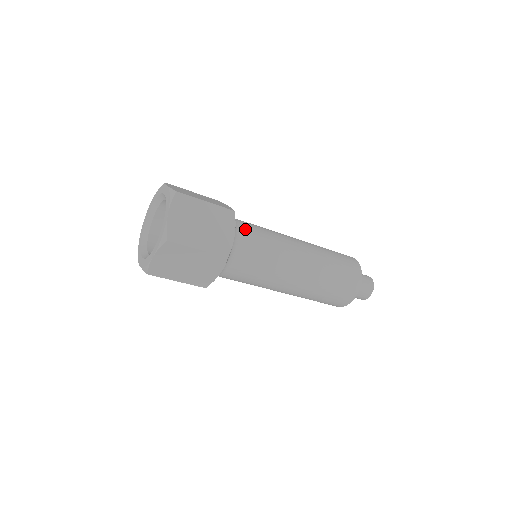
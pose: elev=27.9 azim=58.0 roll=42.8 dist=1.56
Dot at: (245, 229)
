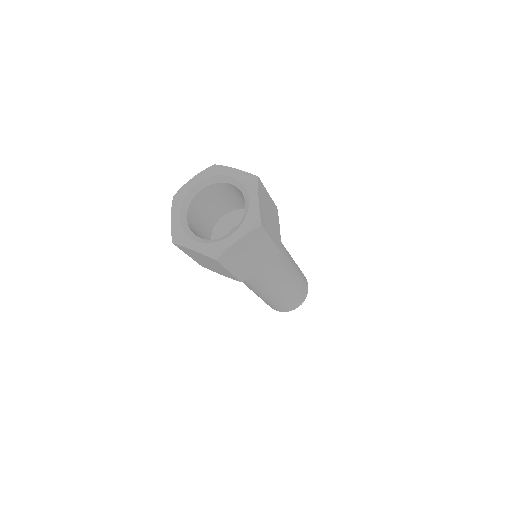
Dot at: occluded
